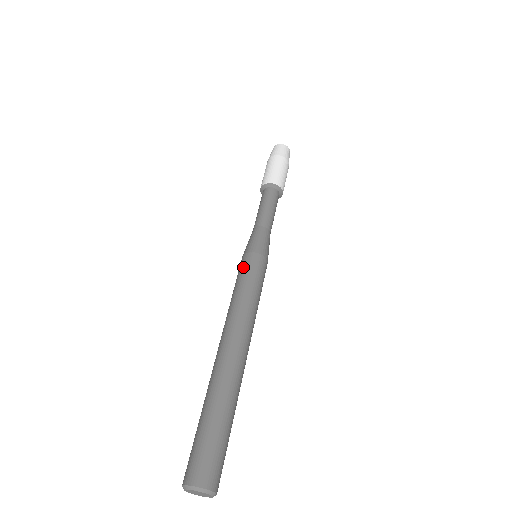
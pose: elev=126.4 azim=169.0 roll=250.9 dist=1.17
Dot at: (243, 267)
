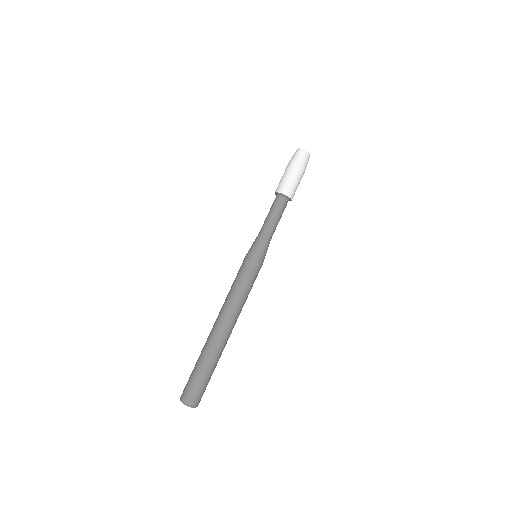
Dot at: (241, 267)
